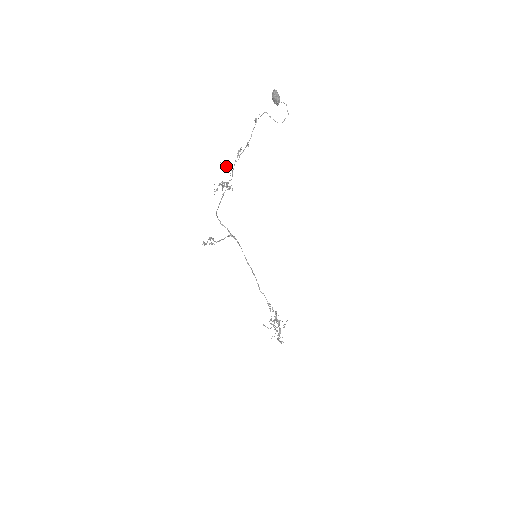
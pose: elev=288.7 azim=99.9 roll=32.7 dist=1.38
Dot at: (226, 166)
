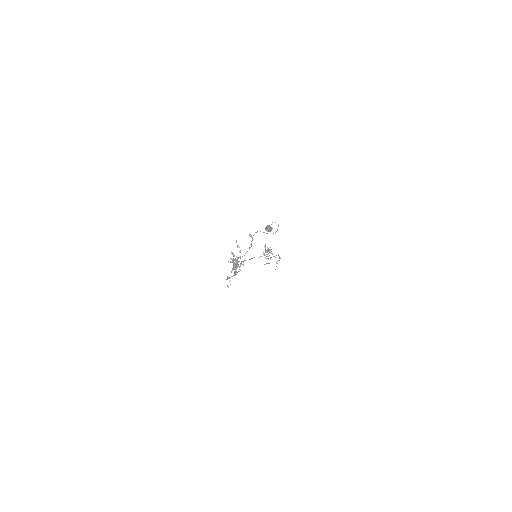
Dot at: (234, 260)
